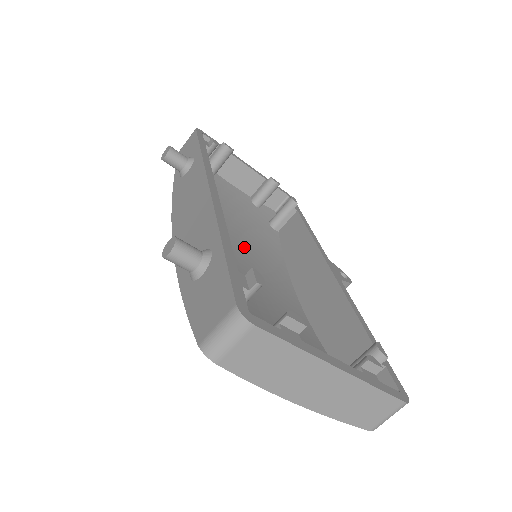
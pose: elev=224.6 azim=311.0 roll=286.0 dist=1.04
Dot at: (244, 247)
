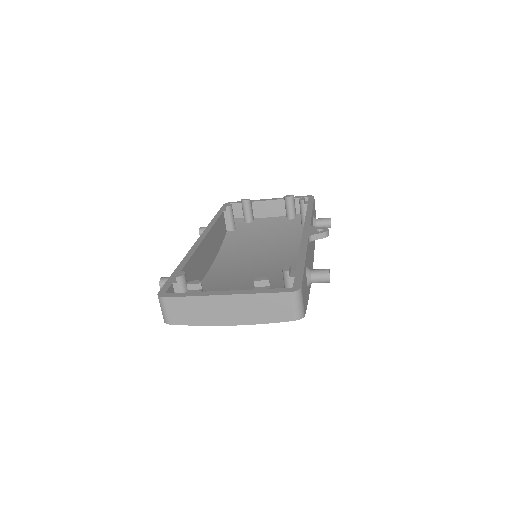
Dot at: (268, 253)
